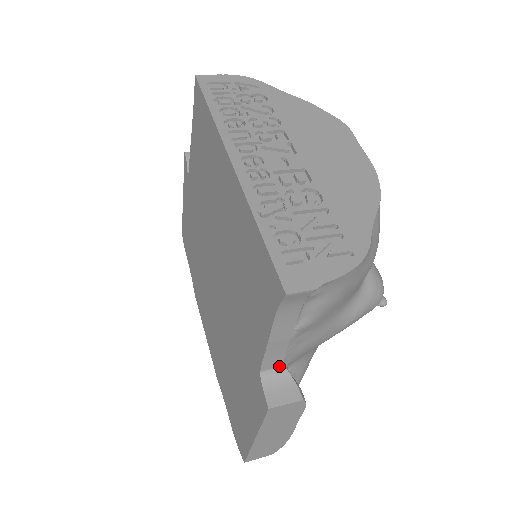
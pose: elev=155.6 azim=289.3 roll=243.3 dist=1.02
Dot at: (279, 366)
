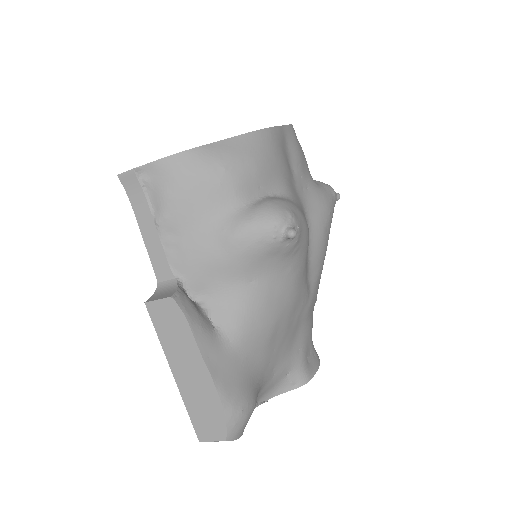
Dot at: (171, 278)
